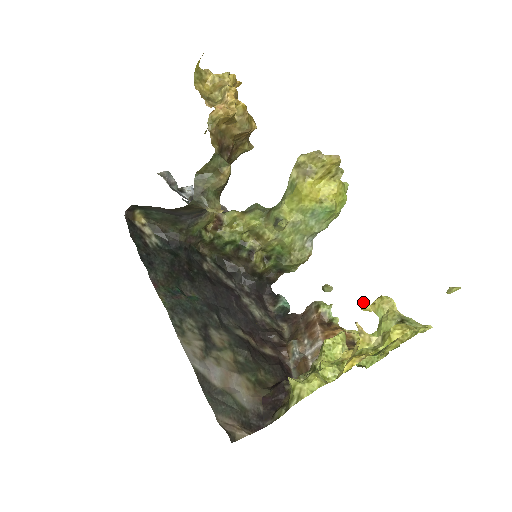
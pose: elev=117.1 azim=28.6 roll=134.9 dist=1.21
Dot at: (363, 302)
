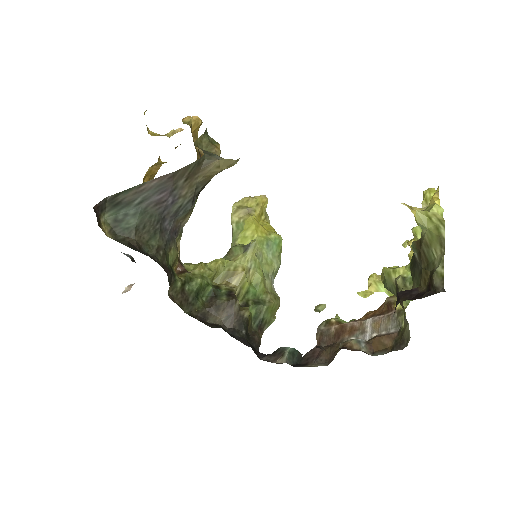
Dot at: (360, 292)
